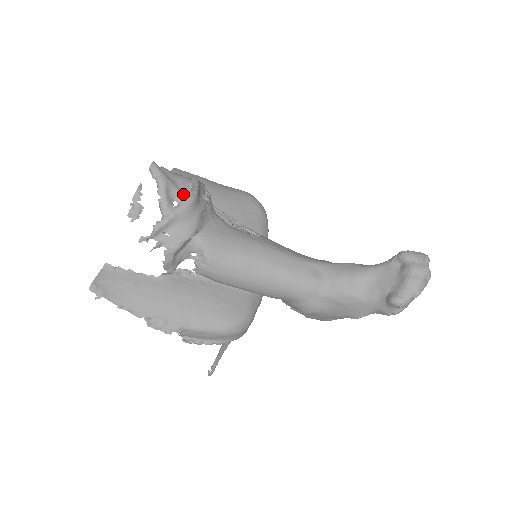
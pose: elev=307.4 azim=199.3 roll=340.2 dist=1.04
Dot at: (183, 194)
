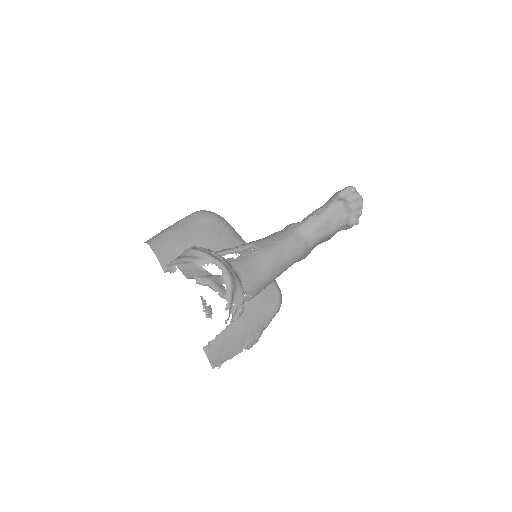
Dot at: (222, 276)
